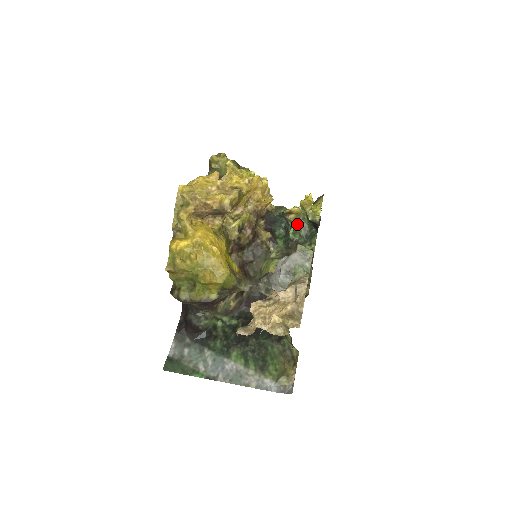
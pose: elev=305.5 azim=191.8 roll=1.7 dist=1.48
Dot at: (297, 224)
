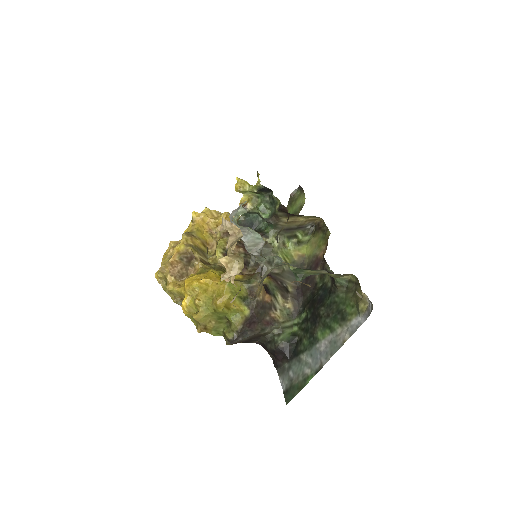
Dot at: (258, 205)
